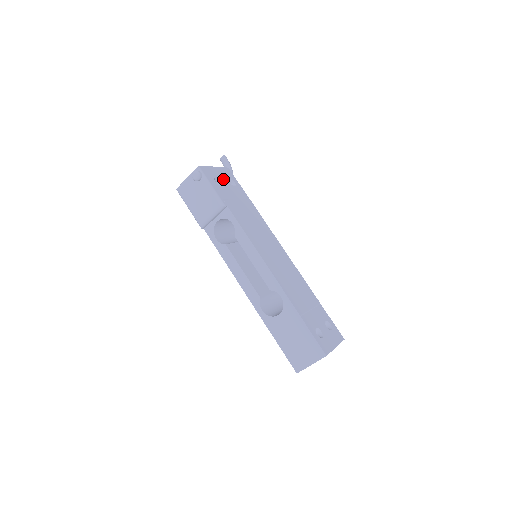
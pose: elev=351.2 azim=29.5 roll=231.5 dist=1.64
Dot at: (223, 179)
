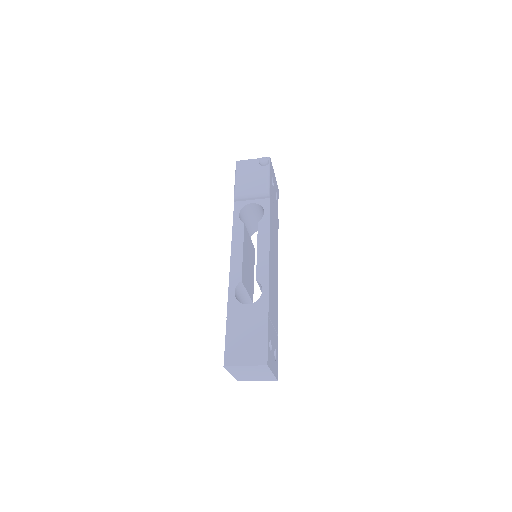
Dot at: occluded
